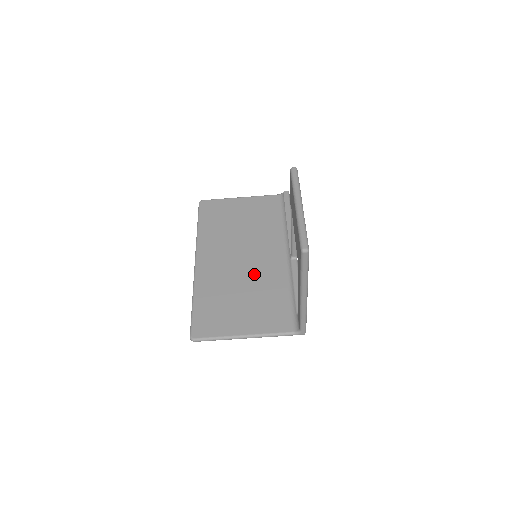
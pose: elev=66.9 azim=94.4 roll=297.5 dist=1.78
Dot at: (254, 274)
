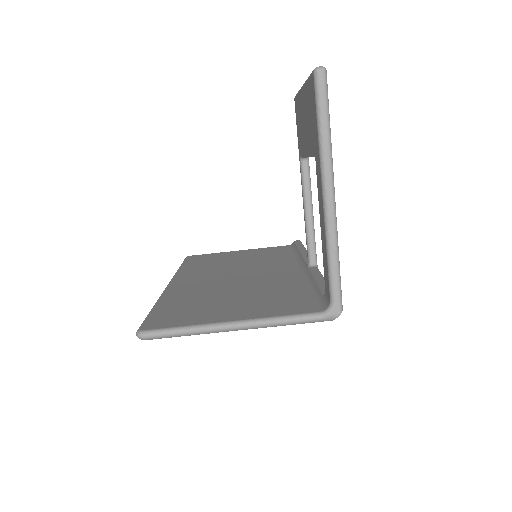
Dot at: (253, 282)
